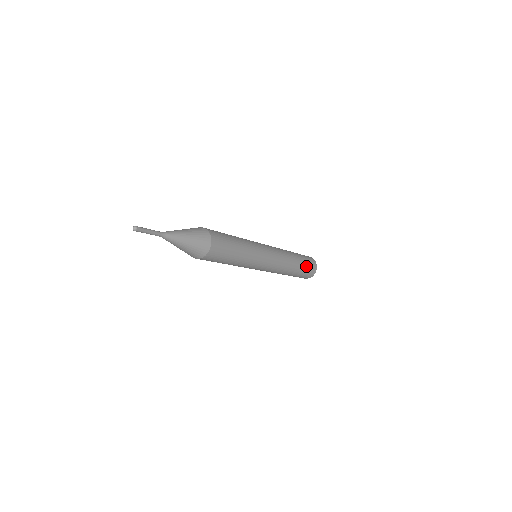
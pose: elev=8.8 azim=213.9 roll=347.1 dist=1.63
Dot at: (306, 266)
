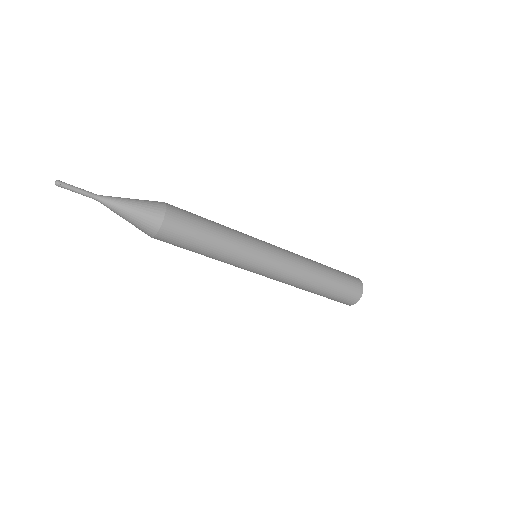
Dot at: (342, 279)
